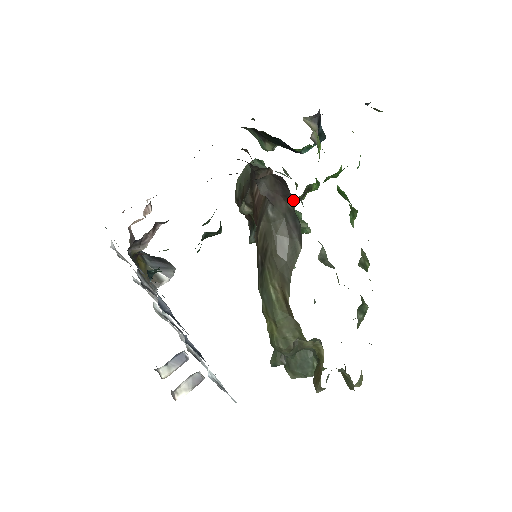
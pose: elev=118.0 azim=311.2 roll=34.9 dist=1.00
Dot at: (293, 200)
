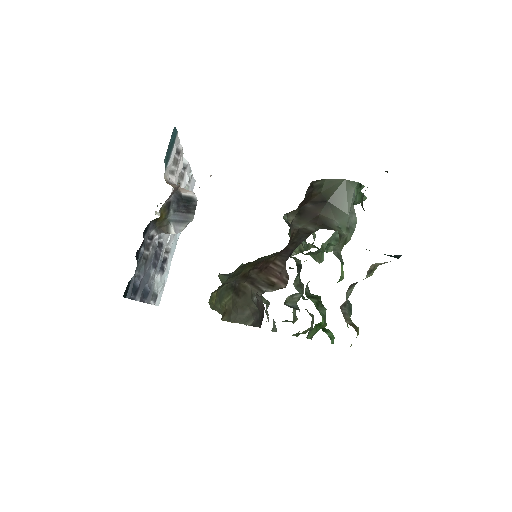
Dot at: occluded
